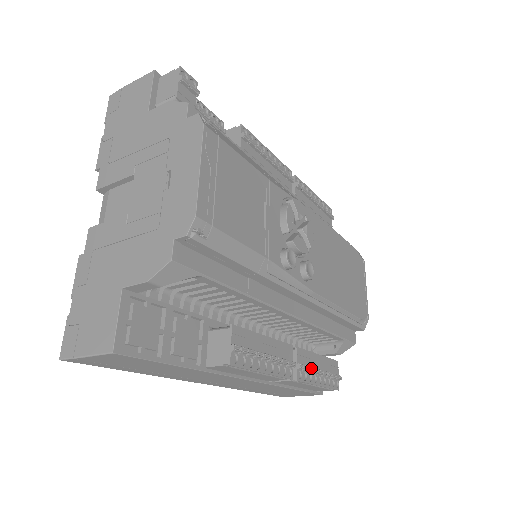
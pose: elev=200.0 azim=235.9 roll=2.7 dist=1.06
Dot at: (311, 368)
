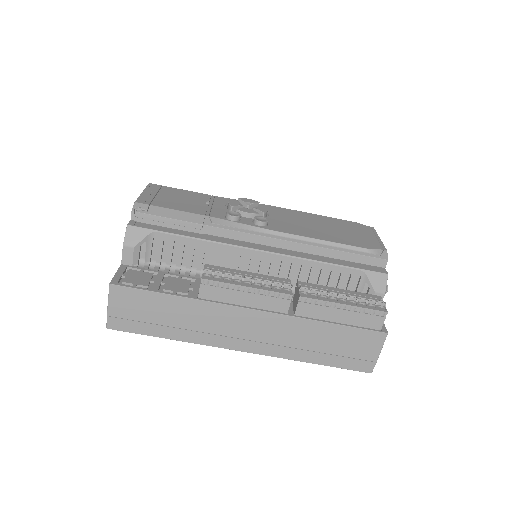
Dot at: (322, 291)
